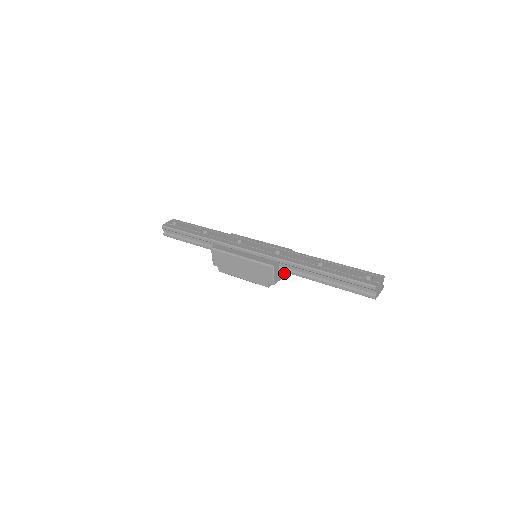
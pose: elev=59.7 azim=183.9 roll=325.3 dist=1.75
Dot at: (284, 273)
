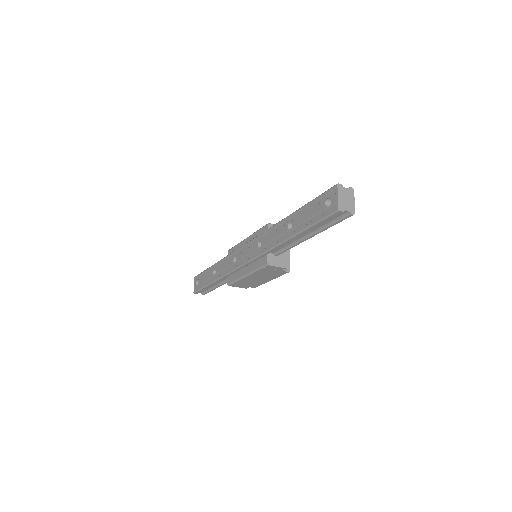
Dot at: occluded
